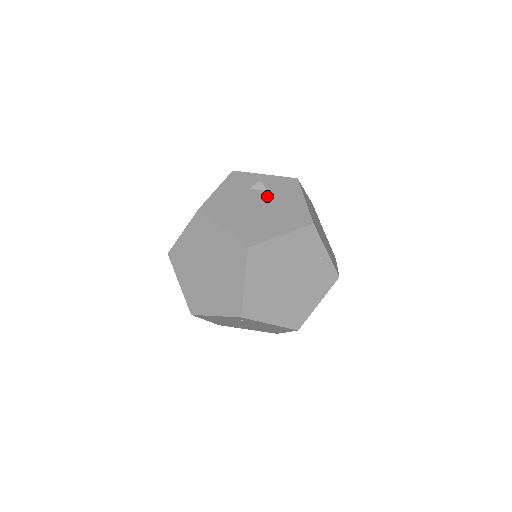
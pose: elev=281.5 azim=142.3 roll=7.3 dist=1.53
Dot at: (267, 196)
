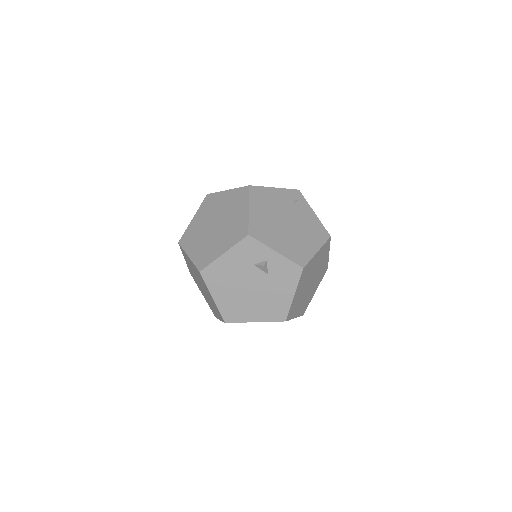
Dot at: (264, 279)
